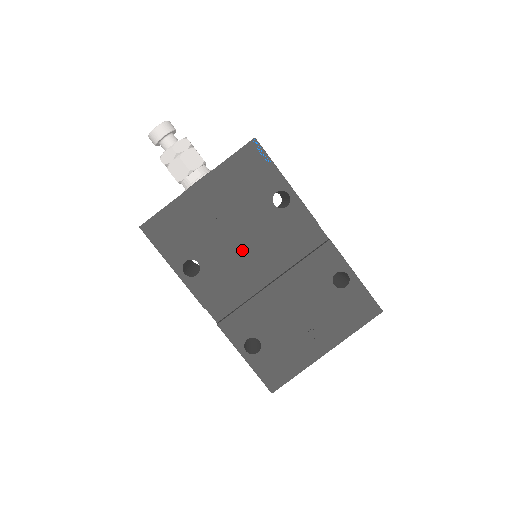
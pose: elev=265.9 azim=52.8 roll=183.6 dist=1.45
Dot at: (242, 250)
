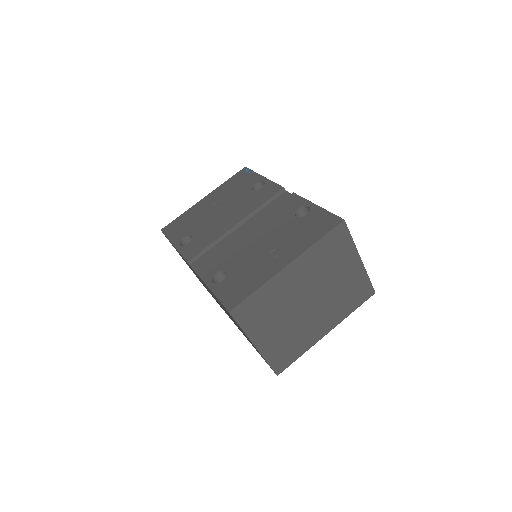
Dot at: (225, 220)
